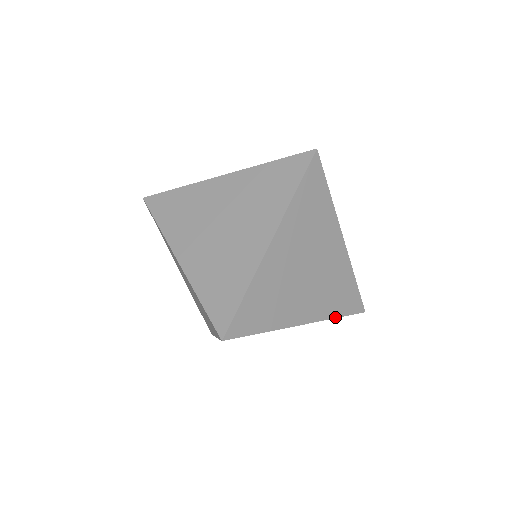
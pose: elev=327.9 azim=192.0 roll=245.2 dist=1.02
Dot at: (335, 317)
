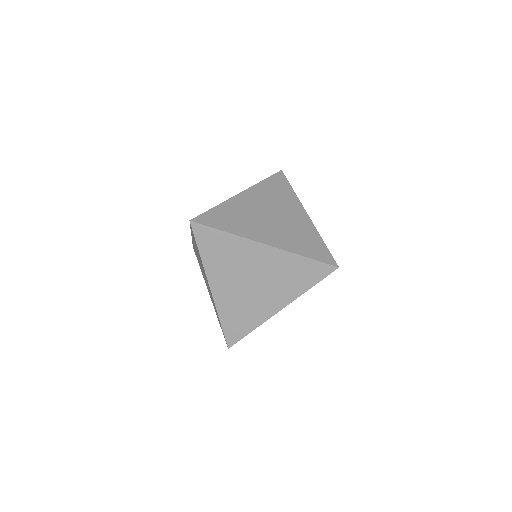
Dot at: (301, 255)
